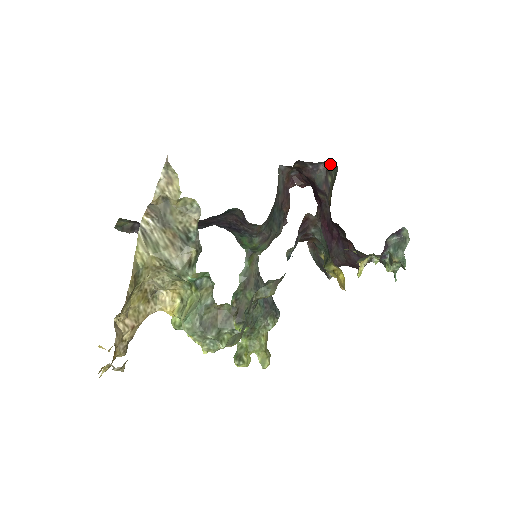
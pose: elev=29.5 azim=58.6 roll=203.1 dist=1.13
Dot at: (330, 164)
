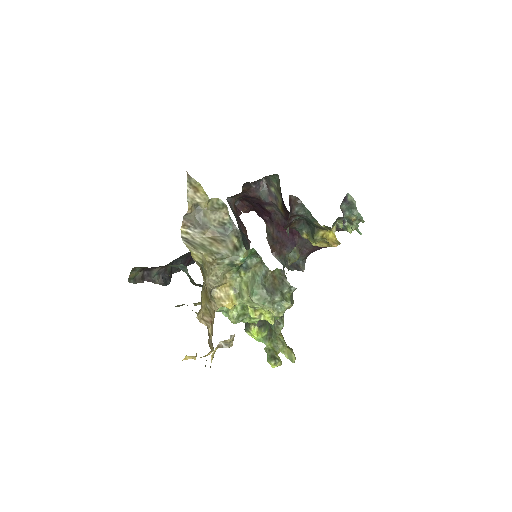
Dot at: (270, 176)
